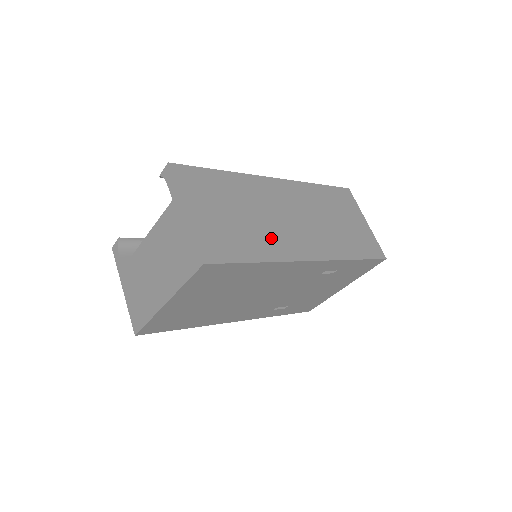
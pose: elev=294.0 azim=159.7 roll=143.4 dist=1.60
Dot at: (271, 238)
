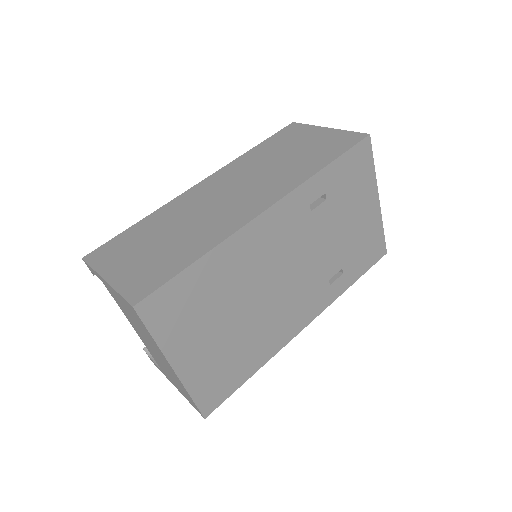
Dot at: (208, 229)
